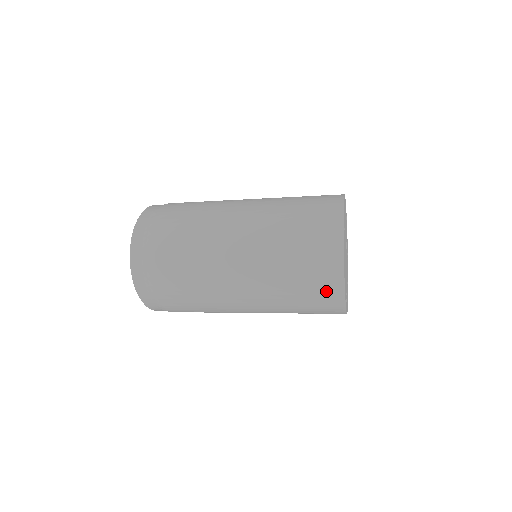
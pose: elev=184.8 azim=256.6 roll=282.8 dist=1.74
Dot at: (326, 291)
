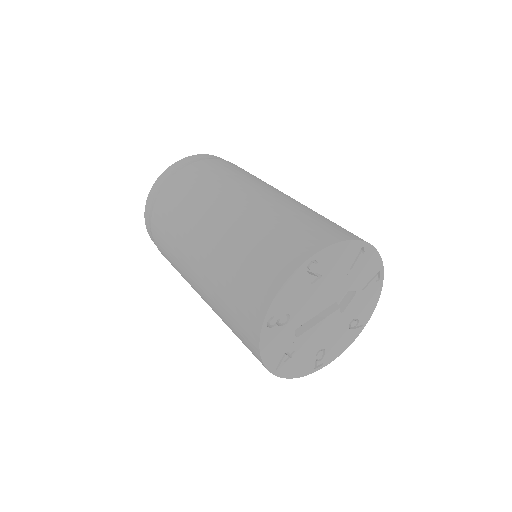
Dot at: (246, 326)
